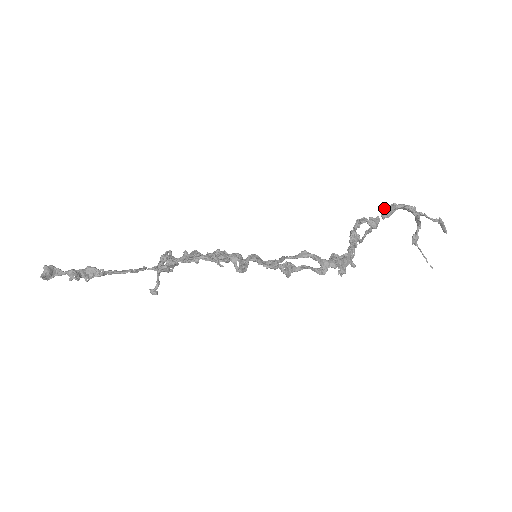
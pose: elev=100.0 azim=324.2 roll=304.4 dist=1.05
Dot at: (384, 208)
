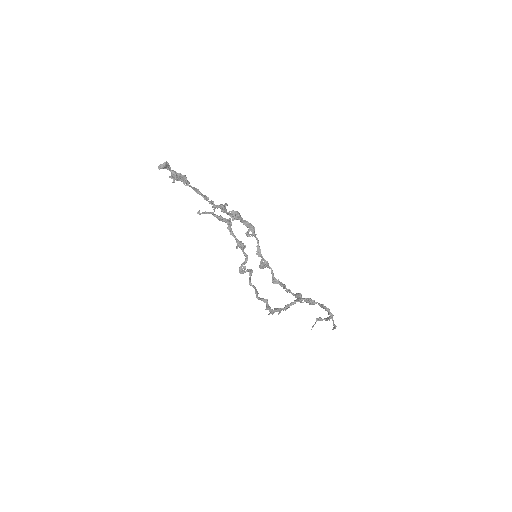
Dot at: (323, 304)
